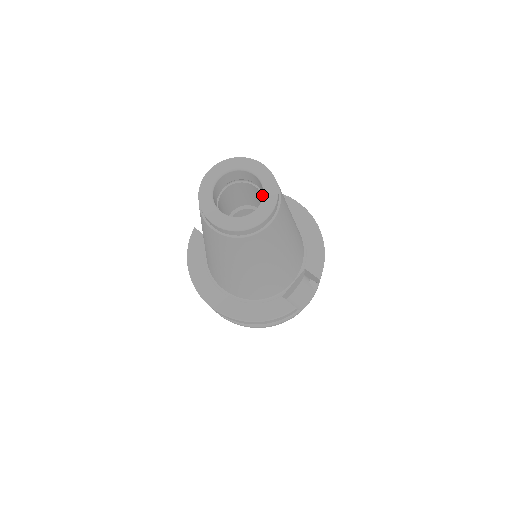
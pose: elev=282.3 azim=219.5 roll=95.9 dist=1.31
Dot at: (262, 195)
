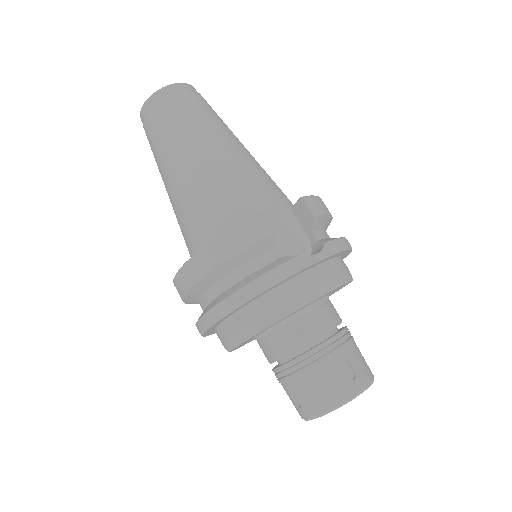
Dot at: occluded
